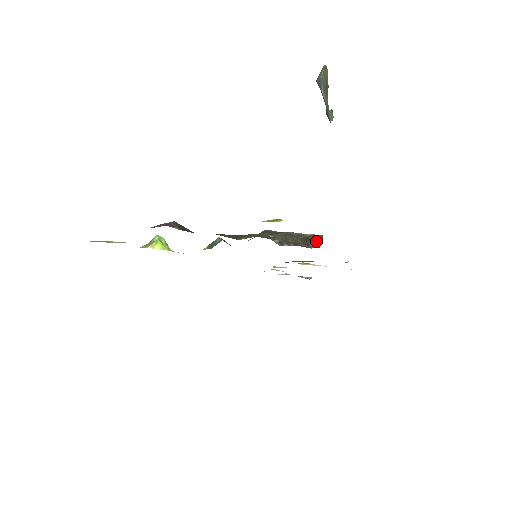
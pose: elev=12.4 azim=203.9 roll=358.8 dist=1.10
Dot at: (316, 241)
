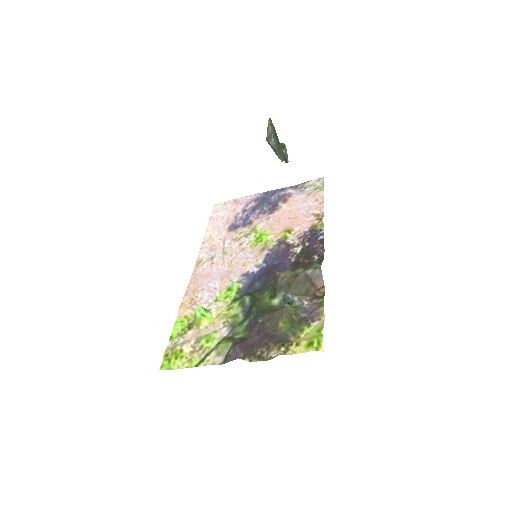
Dot at: (319, 278)
